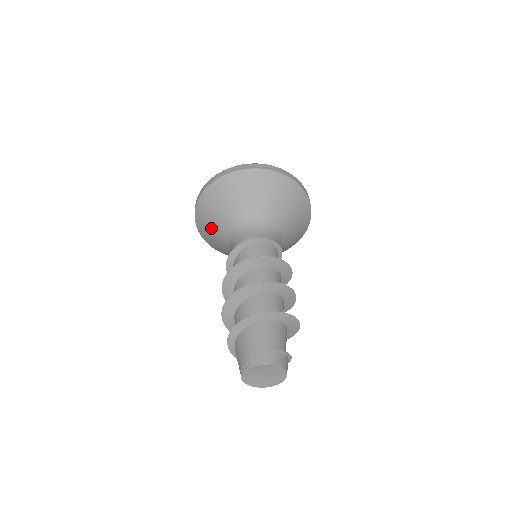
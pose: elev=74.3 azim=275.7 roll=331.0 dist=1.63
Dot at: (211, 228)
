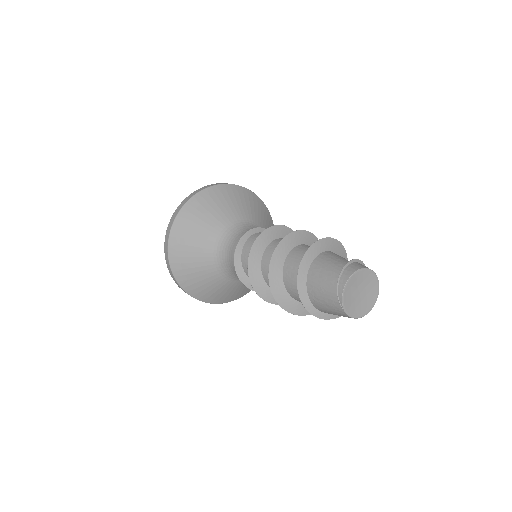
Dot at: (199, 275)
